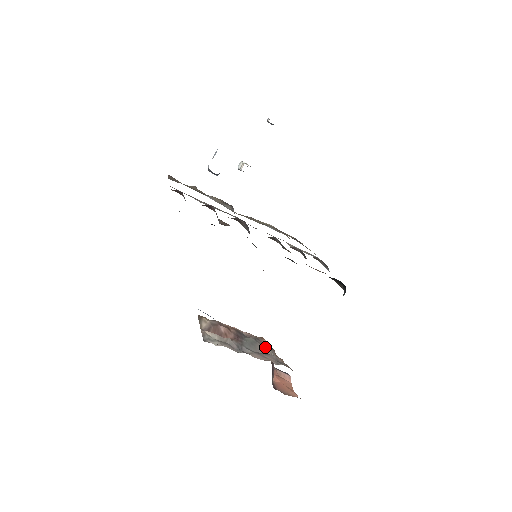
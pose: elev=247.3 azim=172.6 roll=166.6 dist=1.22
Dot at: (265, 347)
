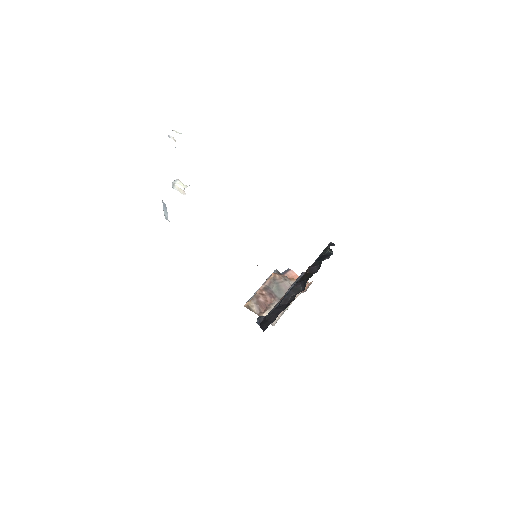
Dot at: (283, 282)
